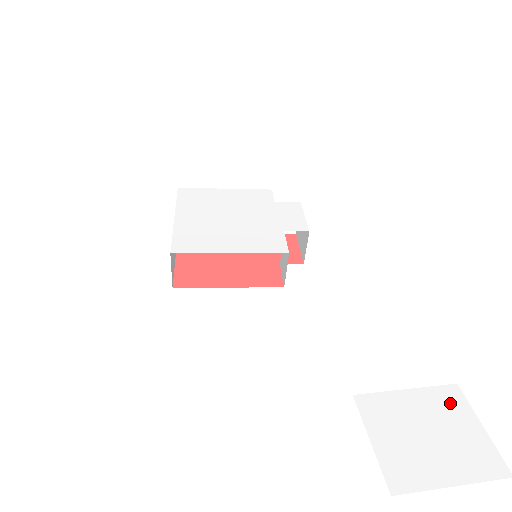
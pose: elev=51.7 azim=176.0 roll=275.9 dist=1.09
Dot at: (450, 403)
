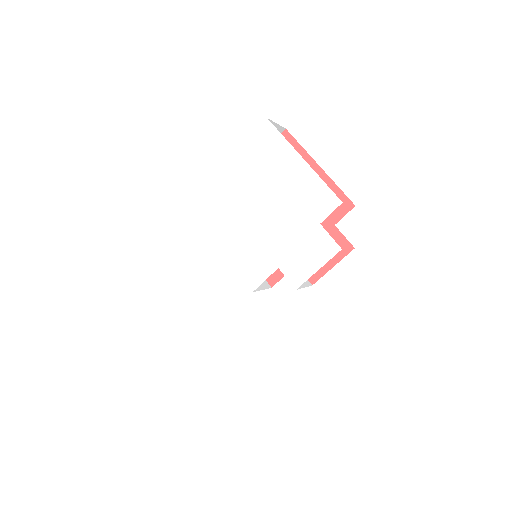
Dot at: (197, 458)
